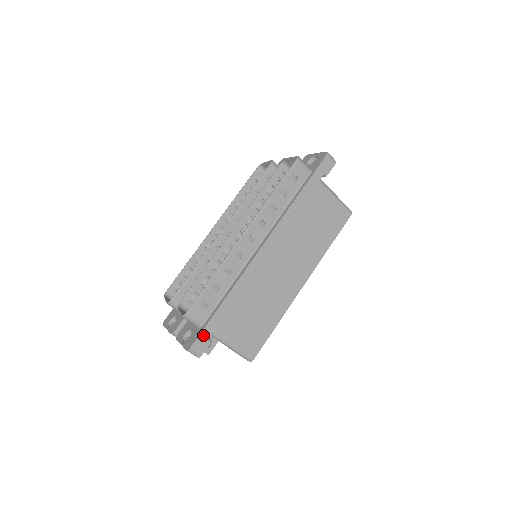
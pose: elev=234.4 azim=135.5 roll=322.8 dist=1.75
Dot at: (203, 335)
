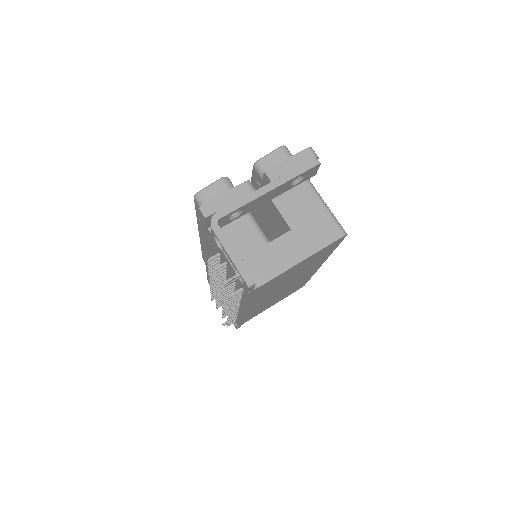
Dot at: occluded
